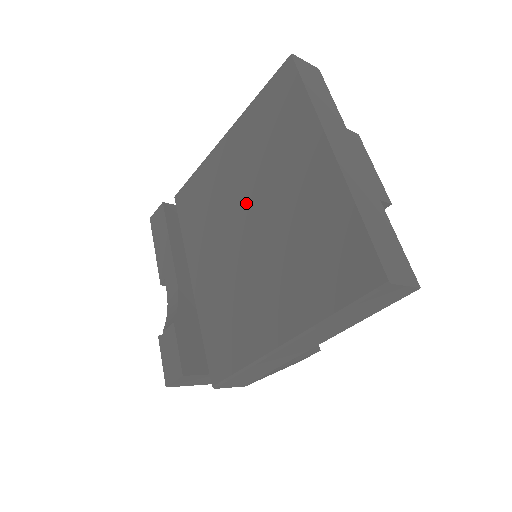
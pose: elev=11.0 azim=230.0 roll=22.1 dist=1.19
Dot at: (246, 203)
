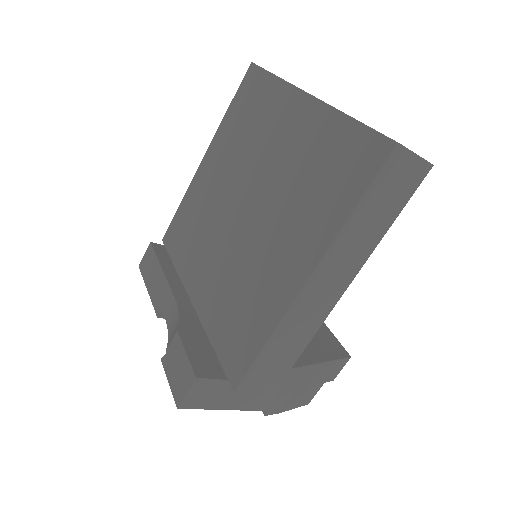
Dot at: (235, 191)
